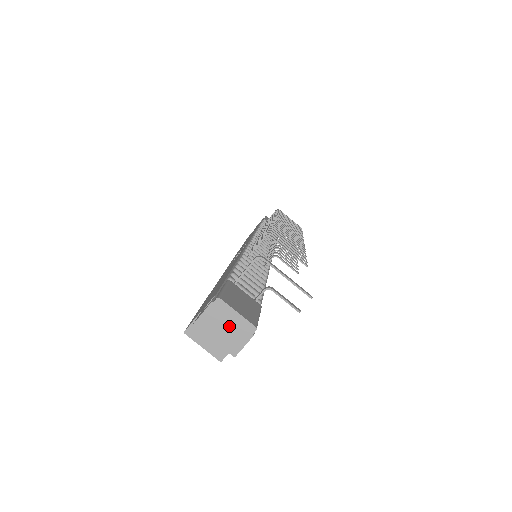
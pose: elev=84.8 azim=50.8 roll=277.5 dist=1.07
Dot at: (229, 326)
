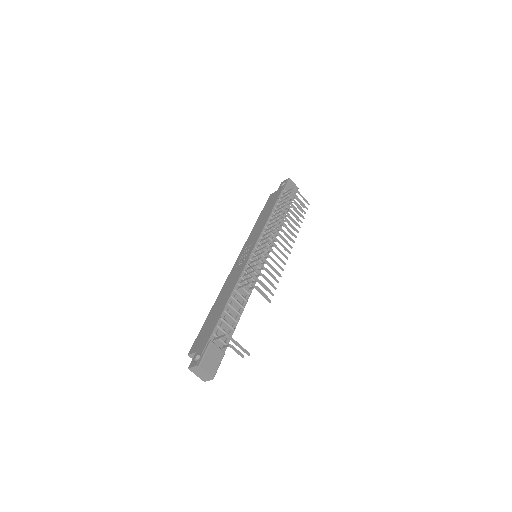
Dot at: (203, 374)
